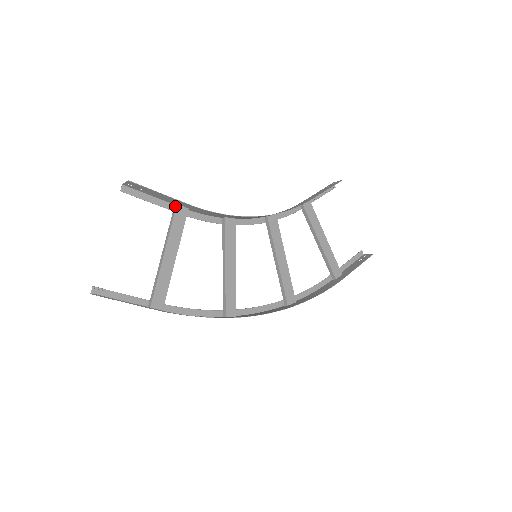
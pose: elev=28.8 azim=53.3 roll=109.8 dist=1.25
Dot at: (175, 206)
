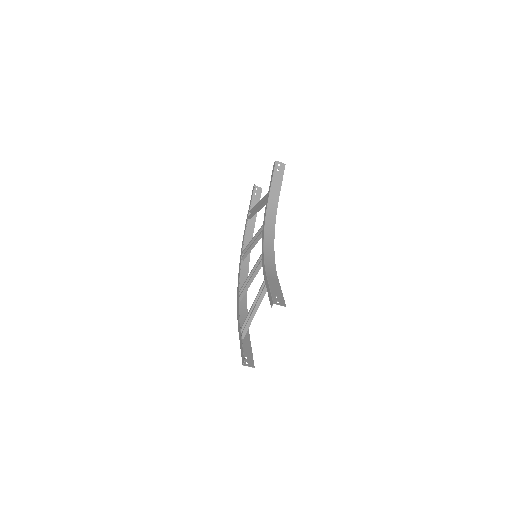
Dot at: (270, 282)
